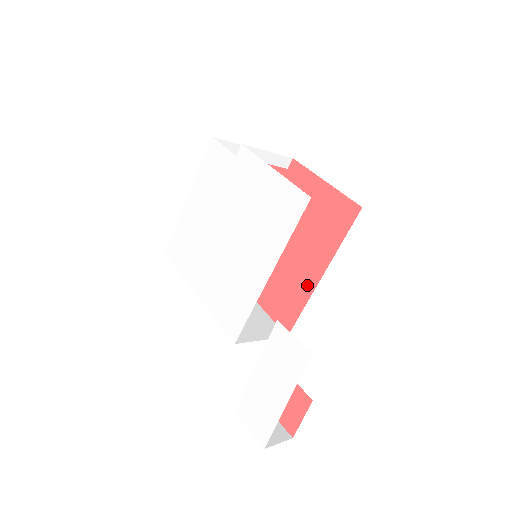
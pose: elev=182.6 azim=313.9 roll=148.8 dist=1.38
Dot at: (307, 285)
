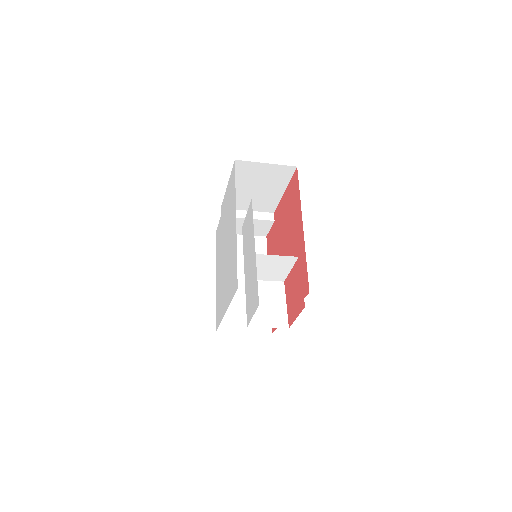
Dot at: (301, 244)
